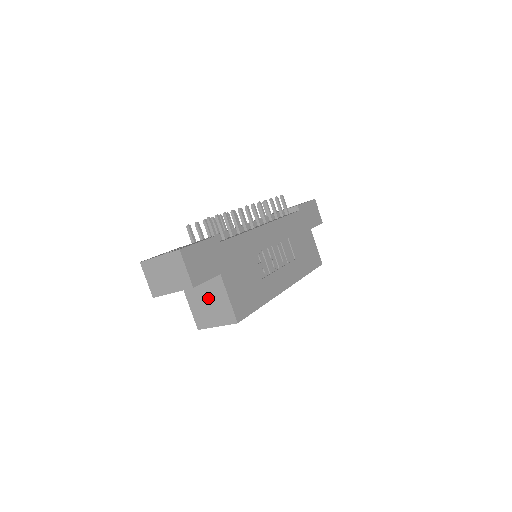
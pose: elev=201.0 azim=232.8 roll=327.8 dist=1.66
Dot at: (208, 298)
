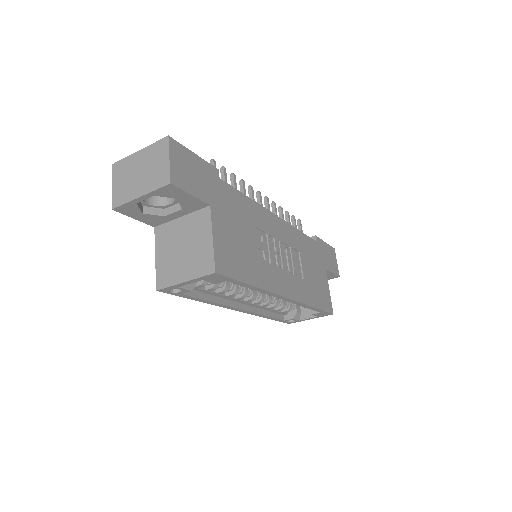
Dot at: (184, 241)
